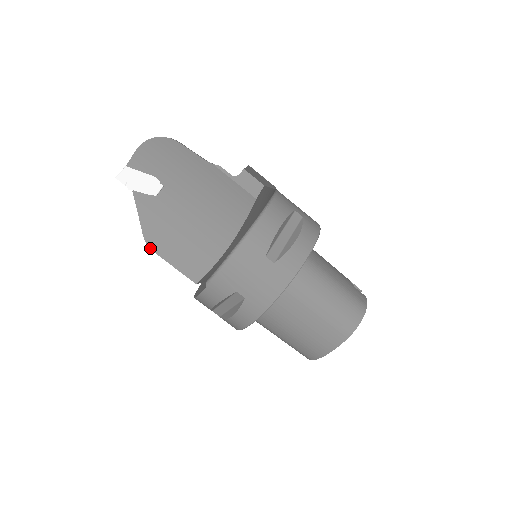
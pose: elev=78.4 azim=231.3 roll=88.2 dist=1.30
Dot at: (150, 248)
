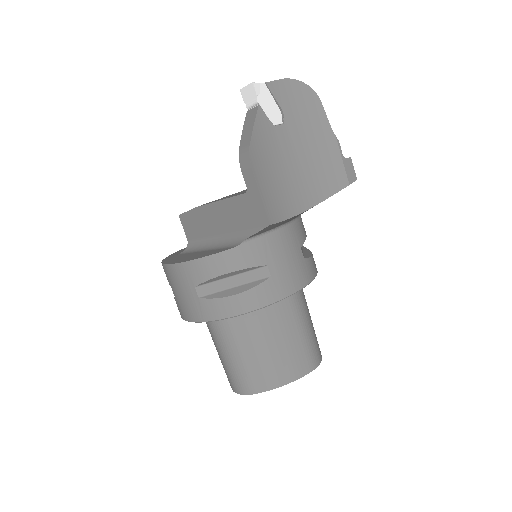
Dot at: (250, 162)
